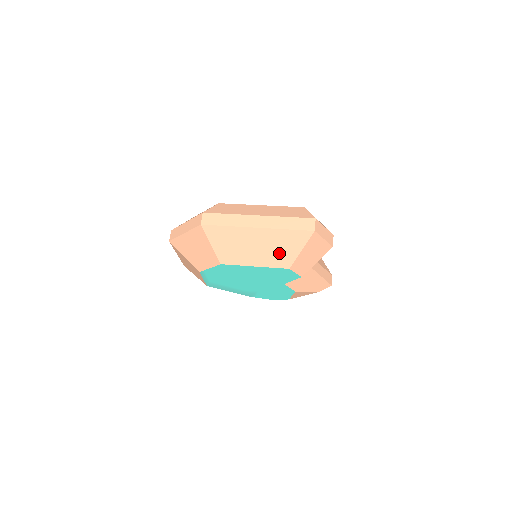
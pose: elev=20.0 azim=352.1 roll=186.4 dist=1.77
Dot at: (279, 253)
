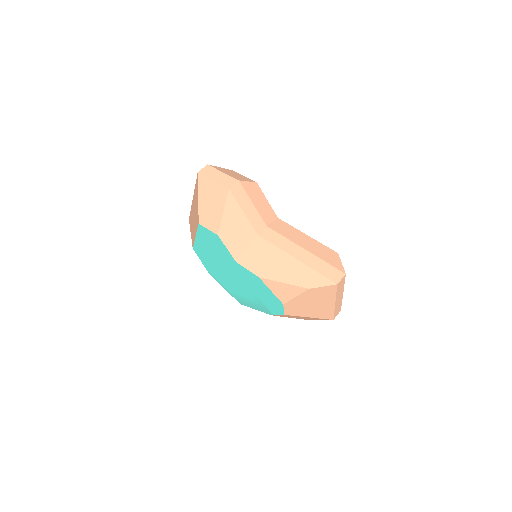
Dot at: occluded
